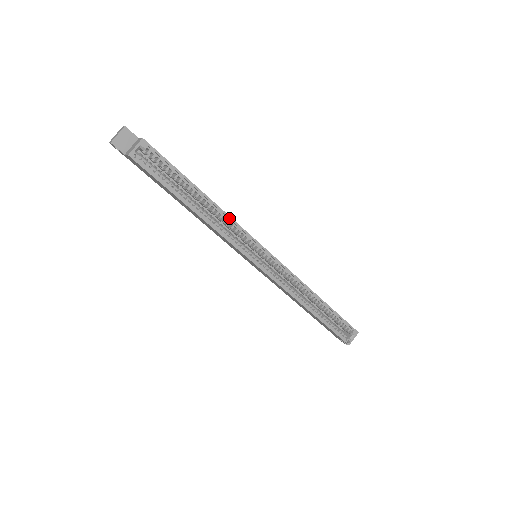
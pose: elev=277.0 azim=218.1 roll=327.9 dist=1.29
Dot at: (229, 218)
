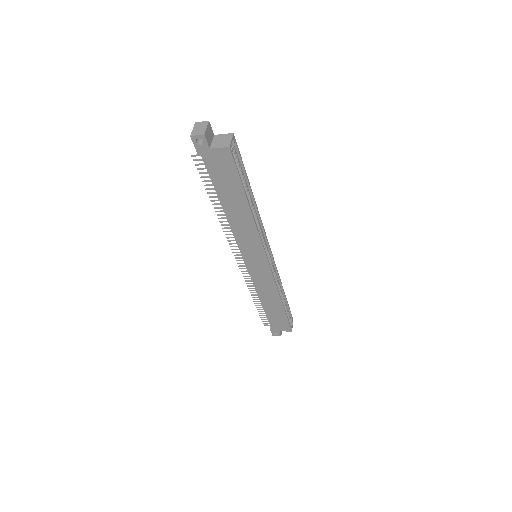
Dot at: (259, 217)
